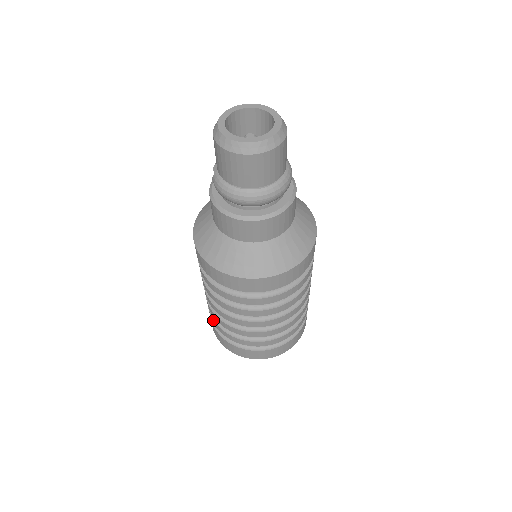
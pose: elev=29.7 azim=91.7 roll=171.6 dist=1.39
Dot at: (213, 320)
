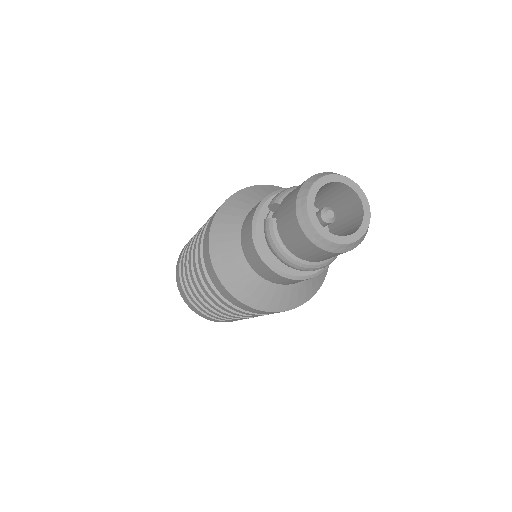
Dot at: (184, 279)
